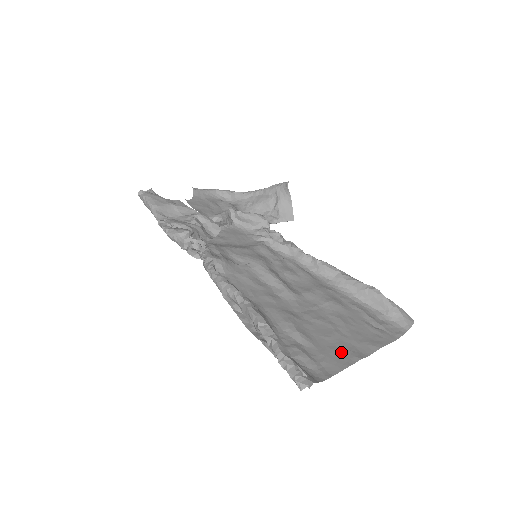
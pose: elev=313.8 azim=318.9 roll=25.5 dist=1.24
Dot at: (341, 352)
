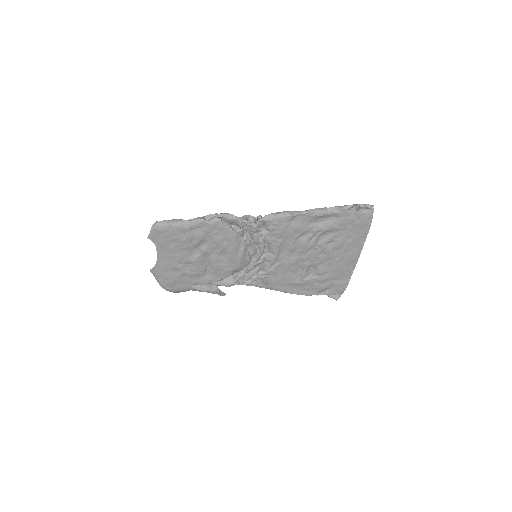
Dot at: (351, 245)
